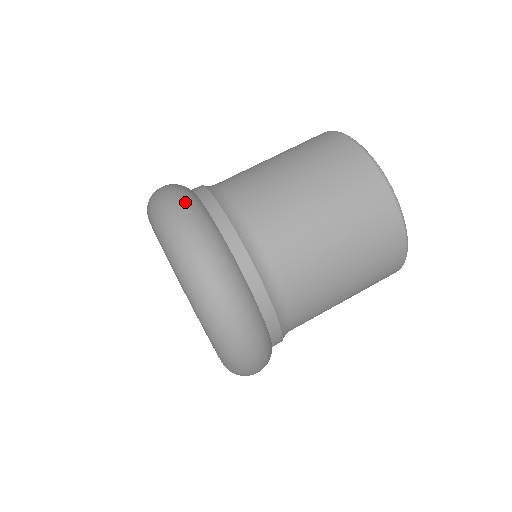
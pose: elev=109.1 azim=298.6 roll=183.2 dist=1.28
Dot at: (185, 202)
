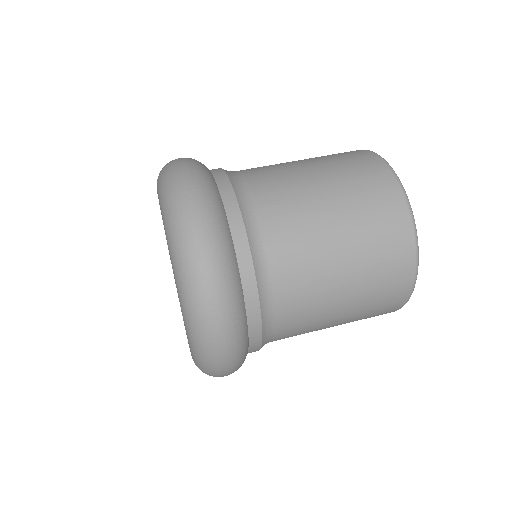
Dot at: (191, 158)
